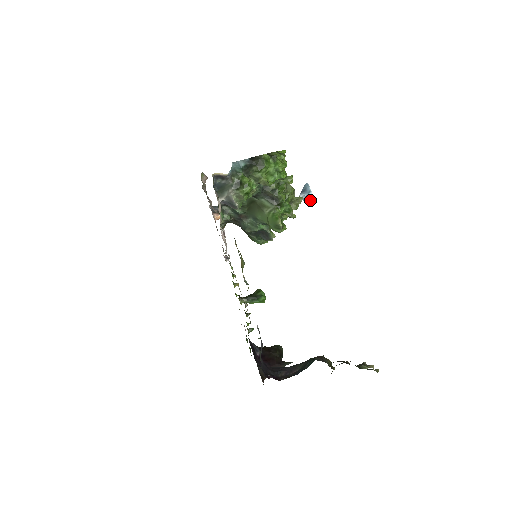
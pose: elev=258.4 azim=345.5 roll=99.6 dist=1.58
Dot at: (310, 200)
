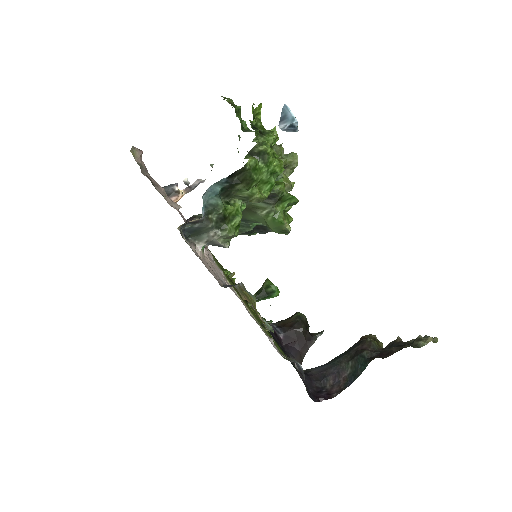
Dot at: (295, 129)
